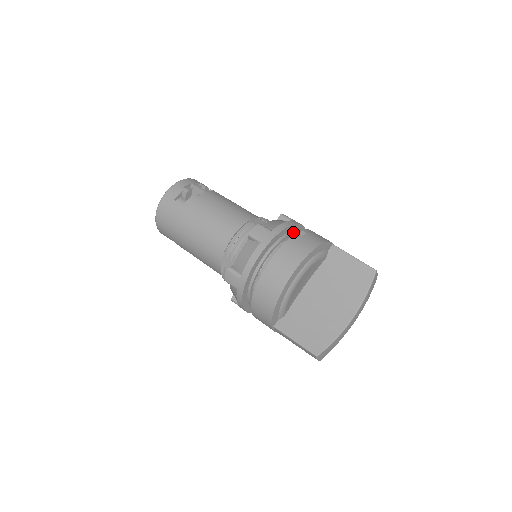
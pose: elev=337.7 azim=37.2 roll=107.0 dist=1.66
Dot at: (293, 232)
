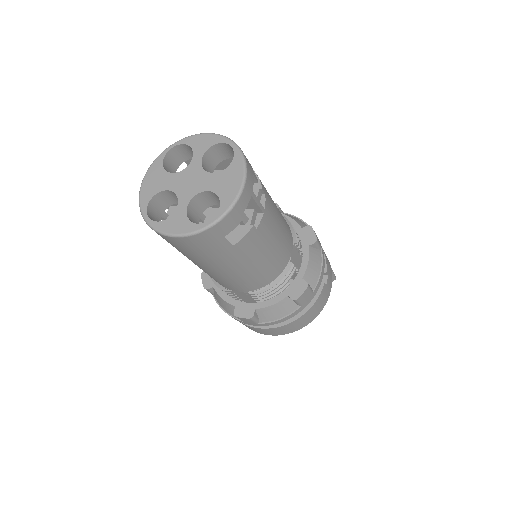
Dot at: occluded
